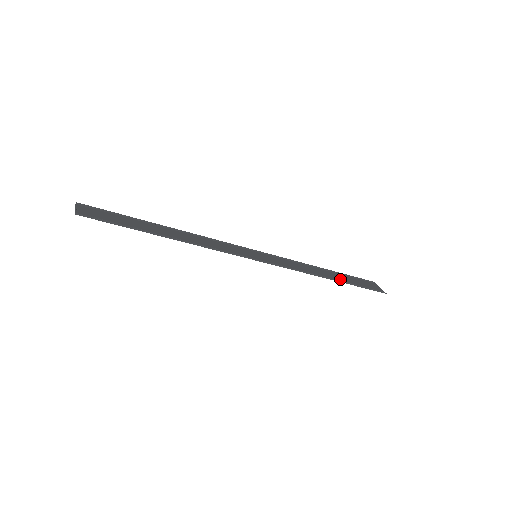
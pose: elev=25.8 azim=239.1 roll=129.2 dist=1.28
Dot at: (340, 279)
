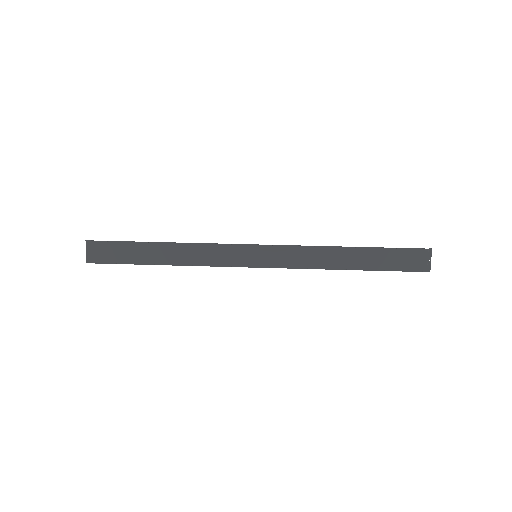
Dot at: (363, 262)
